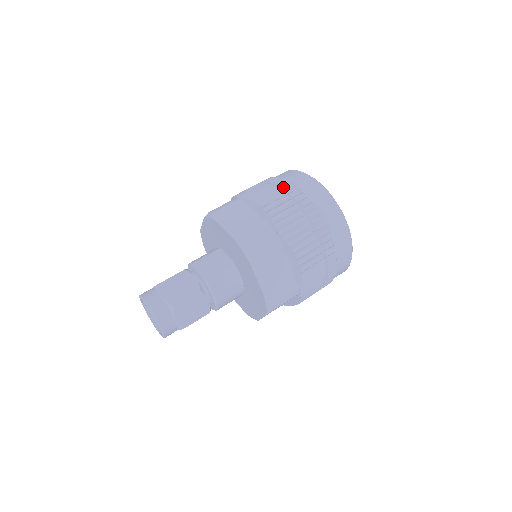
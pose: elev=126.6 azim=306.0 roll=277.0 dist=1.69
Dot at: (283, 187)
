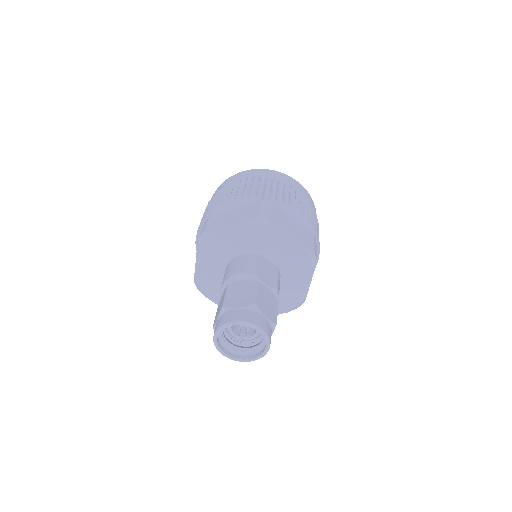
Dot at: (295, 192)
